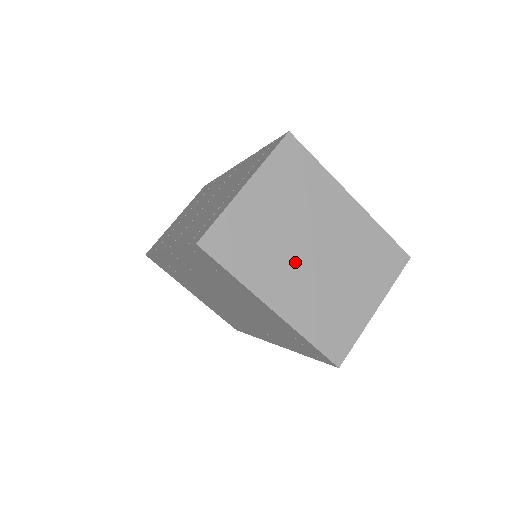
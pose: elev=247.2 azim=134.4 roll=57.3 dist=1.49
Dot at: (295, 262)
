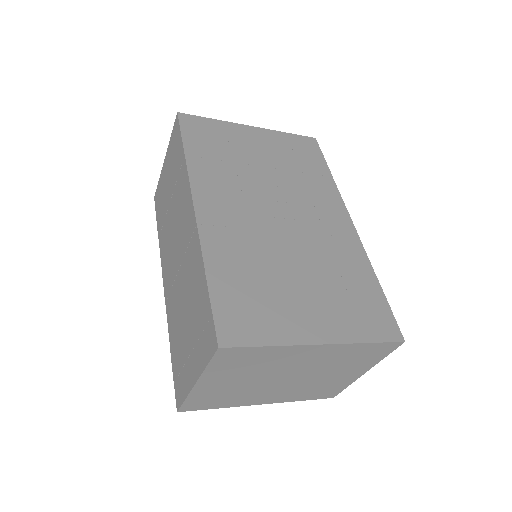
Dot at: (271, 387)
